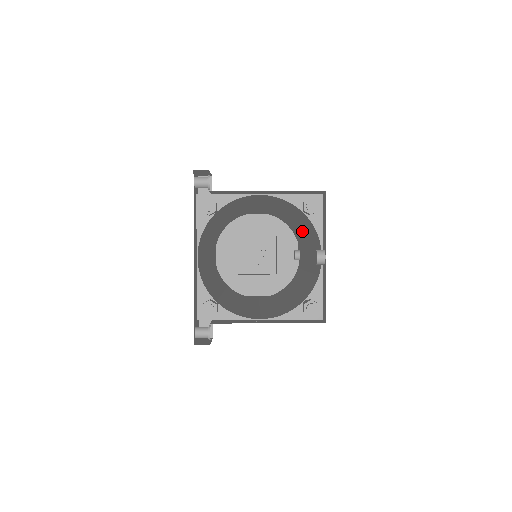
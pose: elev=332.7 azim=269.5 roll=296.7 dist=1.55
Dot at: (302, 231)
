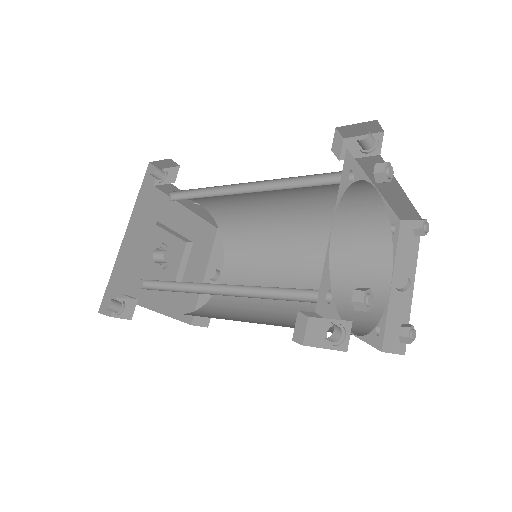
Dot at: (298, 249)
